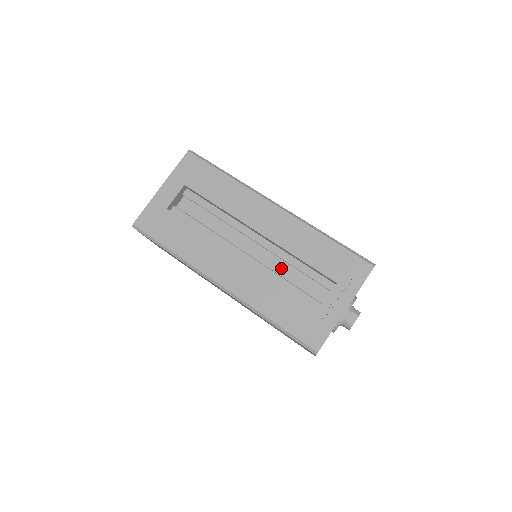
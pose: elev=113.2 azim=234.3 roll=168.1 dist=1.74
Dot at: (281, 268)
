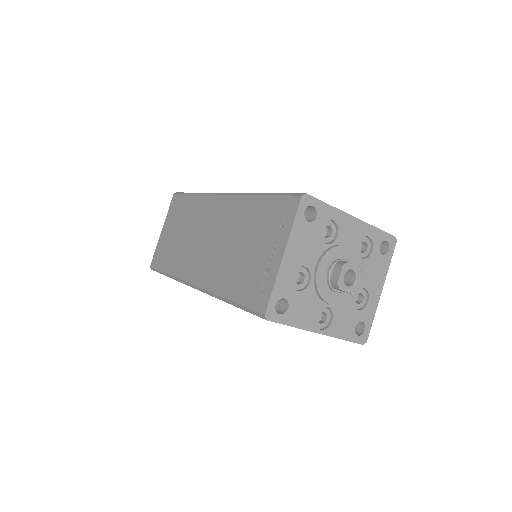
Dot at: occluded
